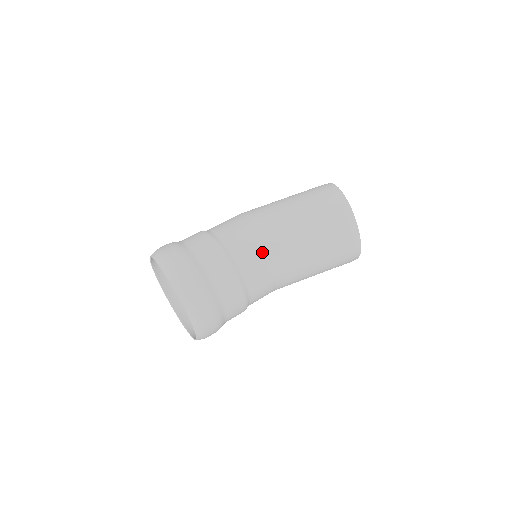
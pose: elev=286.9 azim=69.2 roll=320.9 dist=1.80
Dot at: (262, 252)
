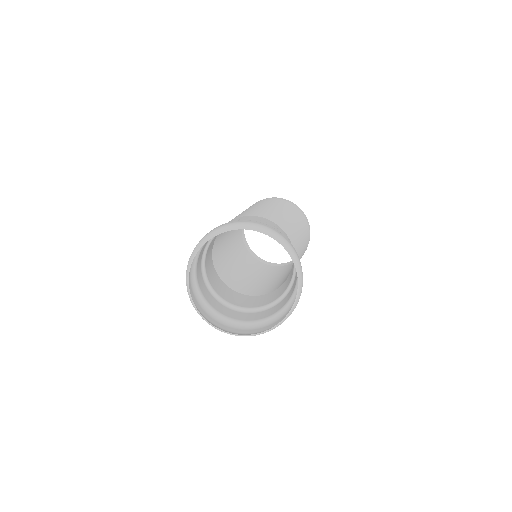
Dot at: (273, 223)
